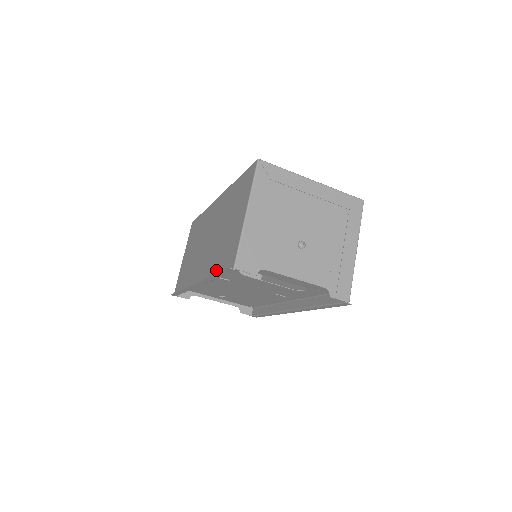
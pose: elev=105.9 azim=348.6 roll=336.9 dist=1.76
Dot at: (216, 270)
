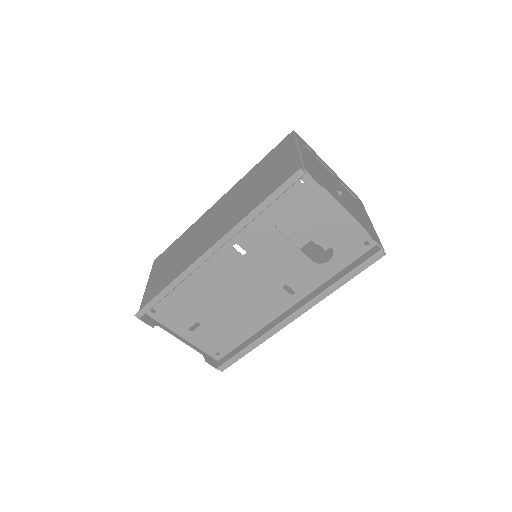
Dot at: occluded
